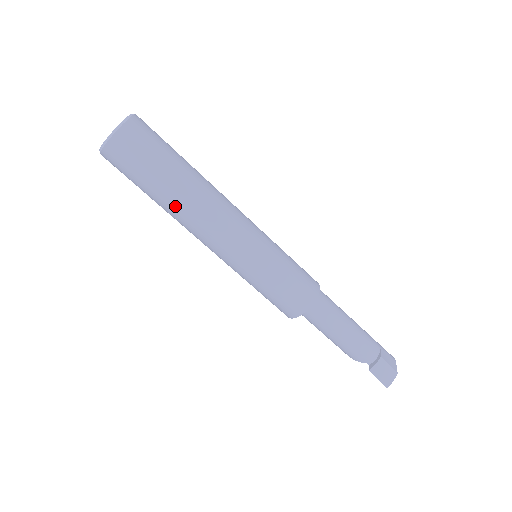
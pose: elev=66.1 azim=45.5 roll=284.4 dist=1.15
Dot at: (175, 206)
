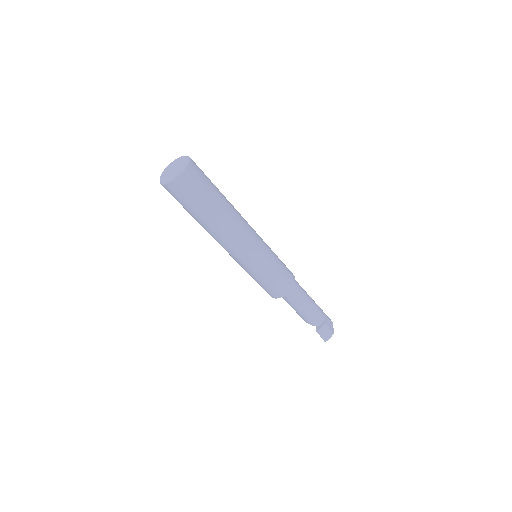
Dot at: (210, 226)
